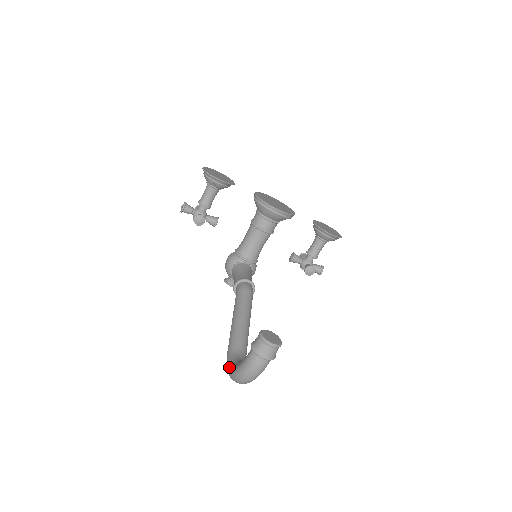
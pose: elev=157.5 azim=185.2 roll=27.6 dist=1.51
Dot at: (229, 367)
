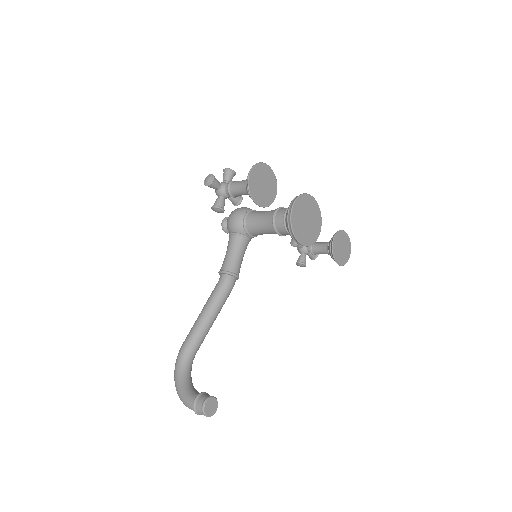
Dot at: (176, 371)
